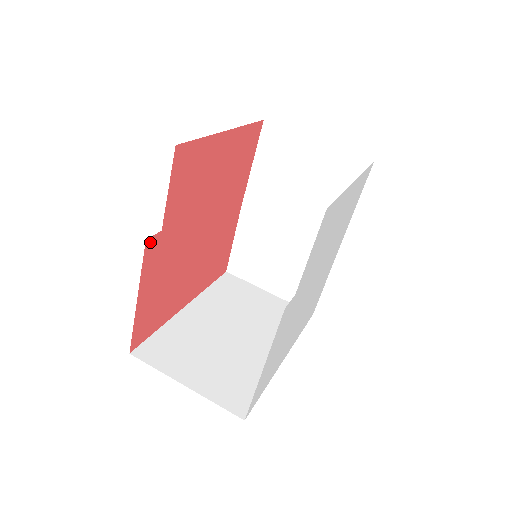
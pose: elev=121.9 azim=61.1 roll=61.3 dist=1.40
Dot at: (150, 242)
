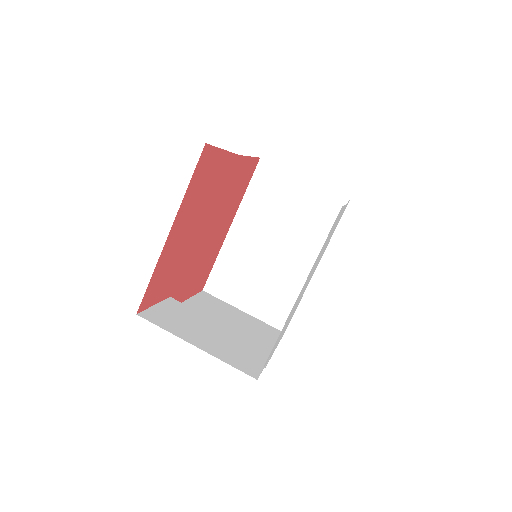
Dot at: occluded
